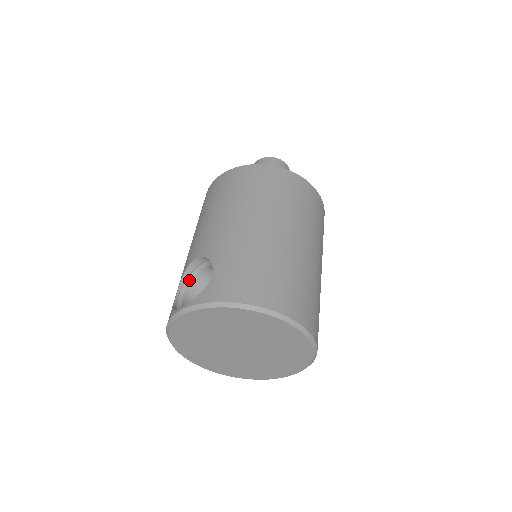
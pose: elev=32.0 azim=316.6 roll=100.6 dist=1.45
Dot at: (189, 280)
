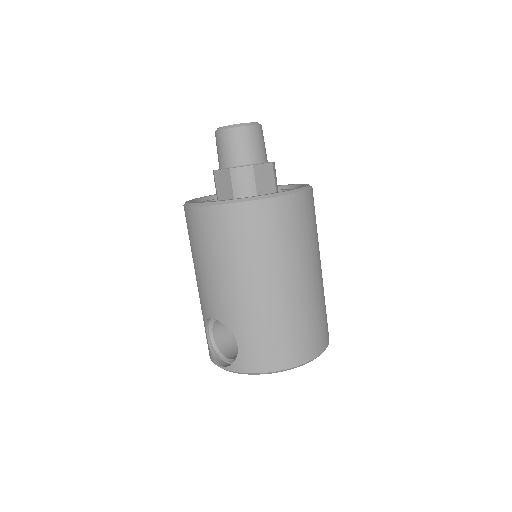
Dot at: (212, 323)
